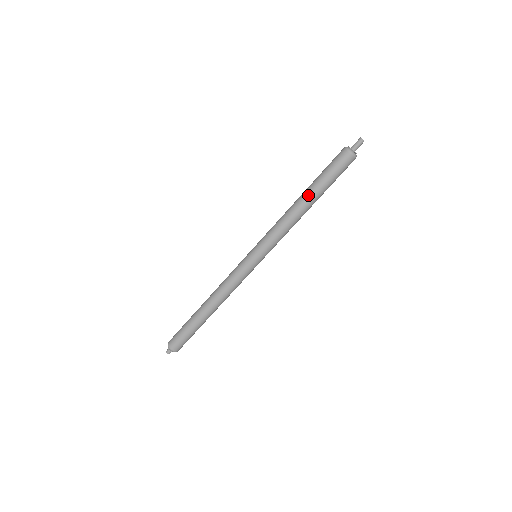
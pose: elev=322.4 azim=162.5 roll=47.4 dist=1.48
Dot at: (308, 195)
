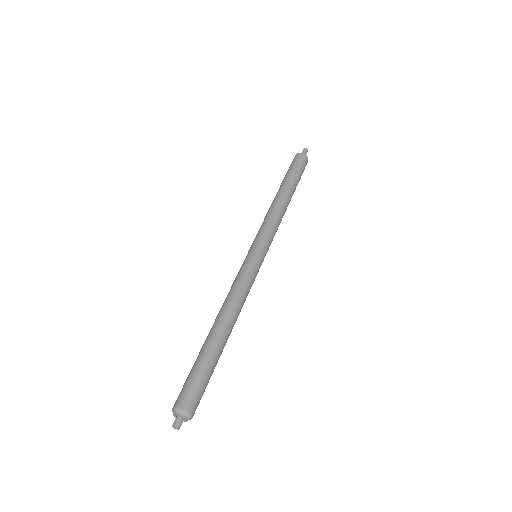
Dot at: (288, 189)
